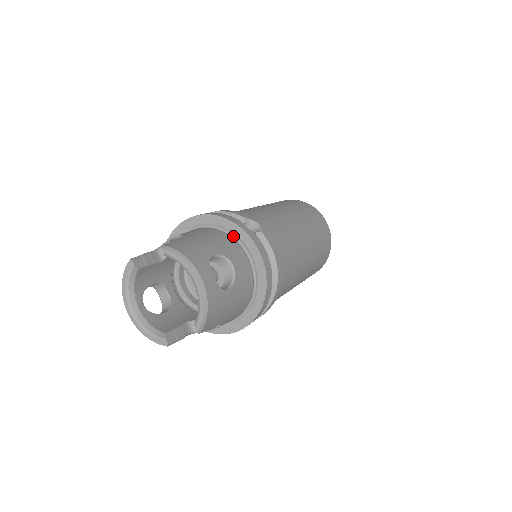
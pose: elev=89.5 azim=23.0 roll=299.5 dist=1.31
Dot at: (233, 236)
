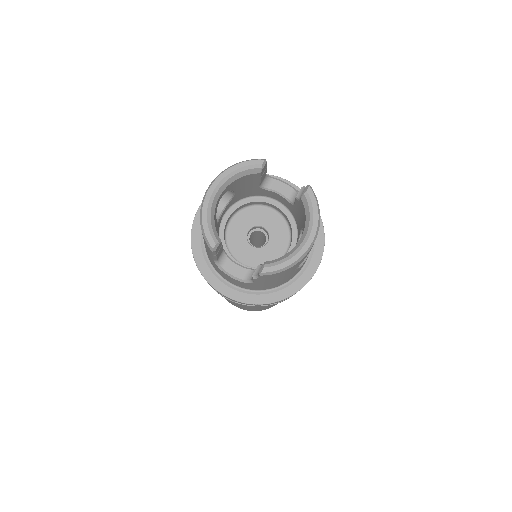
Dot at: occluded
